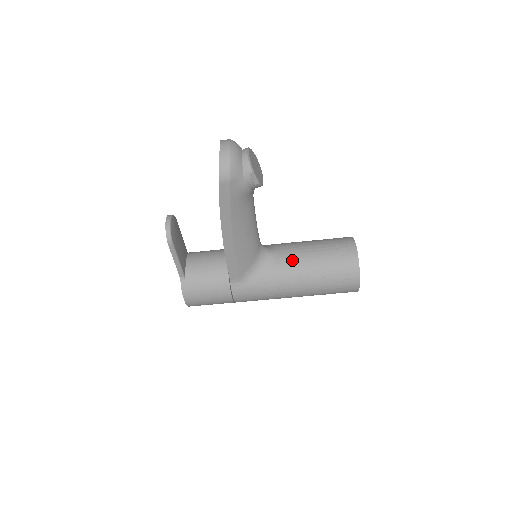
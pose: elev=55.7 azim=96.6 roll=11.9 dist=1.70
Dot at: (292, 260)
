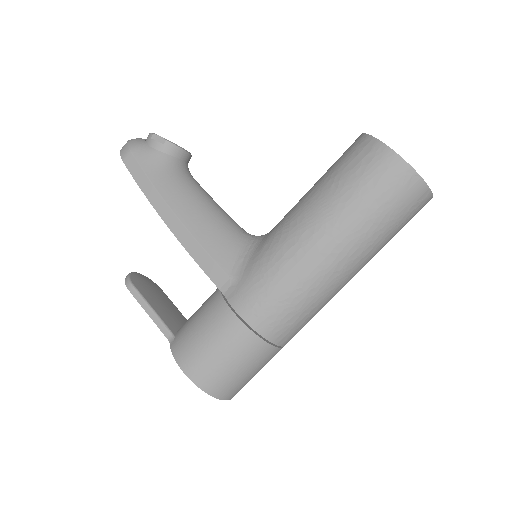
Dot at: (288, 212)
